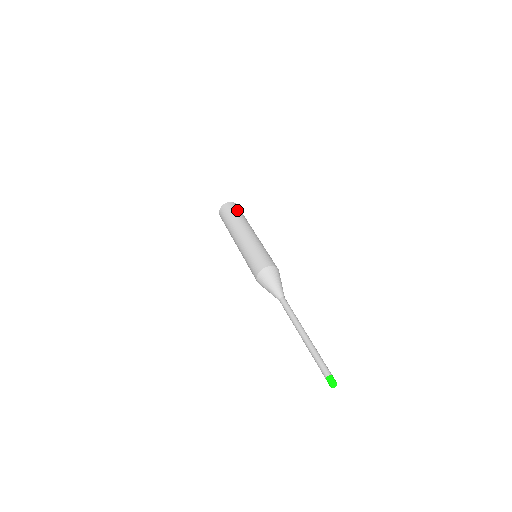
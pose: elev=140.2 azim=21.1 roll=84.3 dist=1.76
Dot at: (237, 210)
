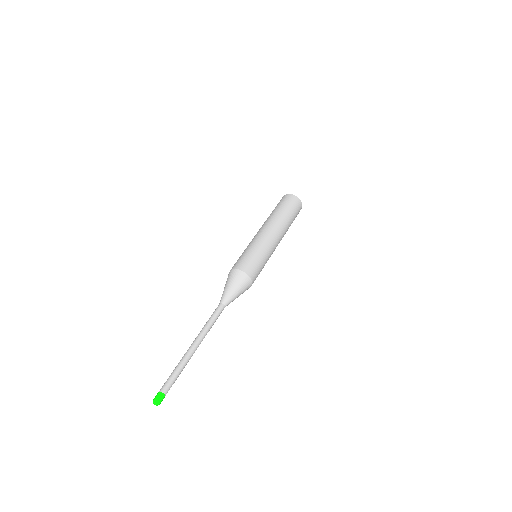
Dot at: (285, 204)
